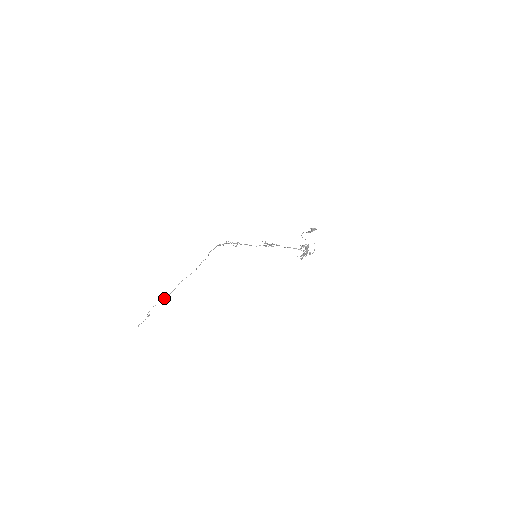
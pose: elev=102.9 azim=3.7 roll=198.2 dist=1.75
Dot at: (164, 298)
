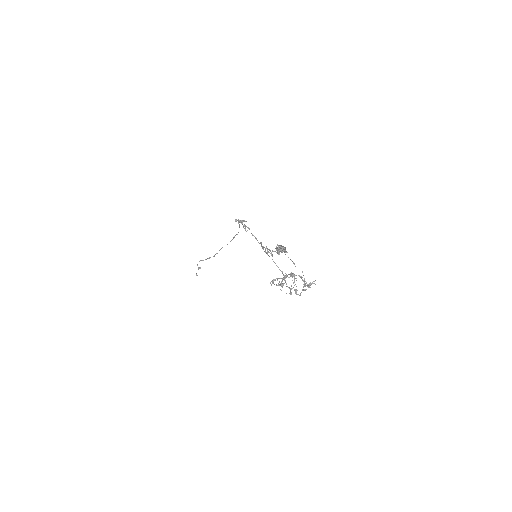
Dot at: (209, 257)
